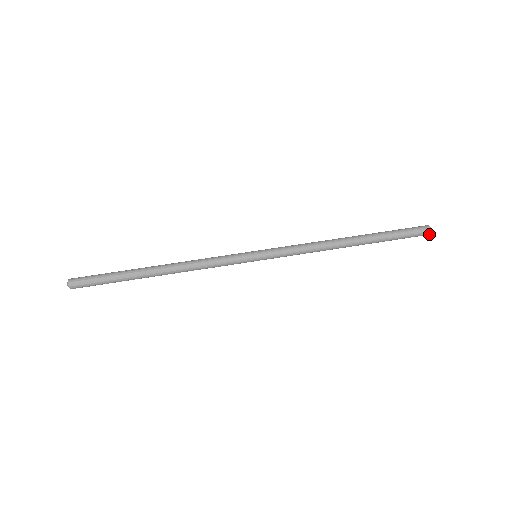
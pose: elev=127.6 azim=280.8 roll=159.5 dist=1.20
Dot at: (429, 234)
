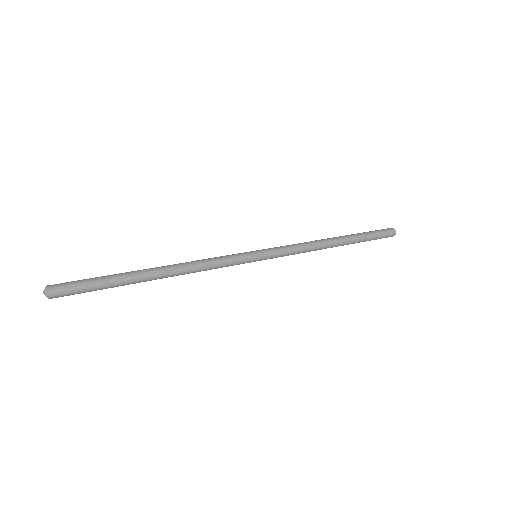
Dot at: (395, 232)
